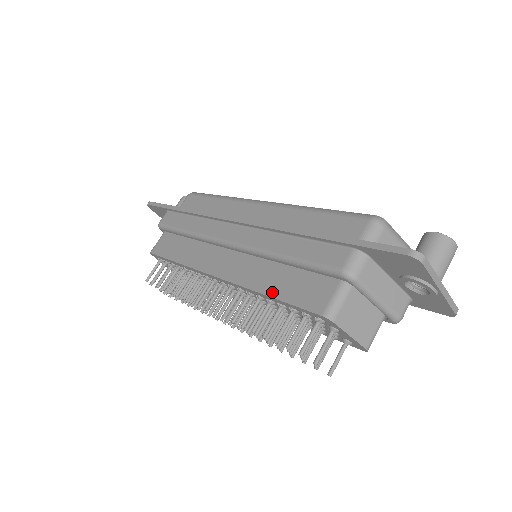
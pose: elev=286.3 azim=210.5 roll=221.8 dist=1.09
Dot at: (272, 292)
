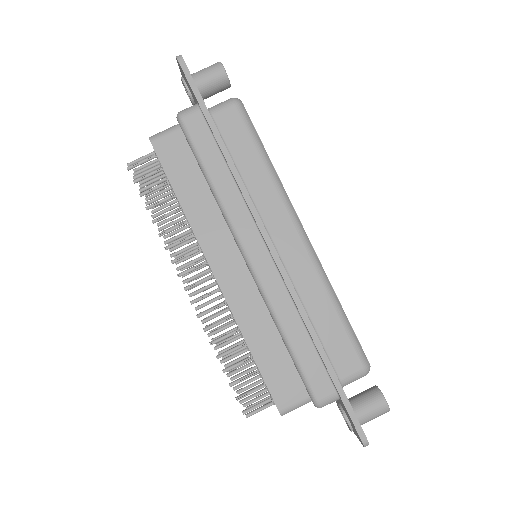
Dot at: (255, 351)
